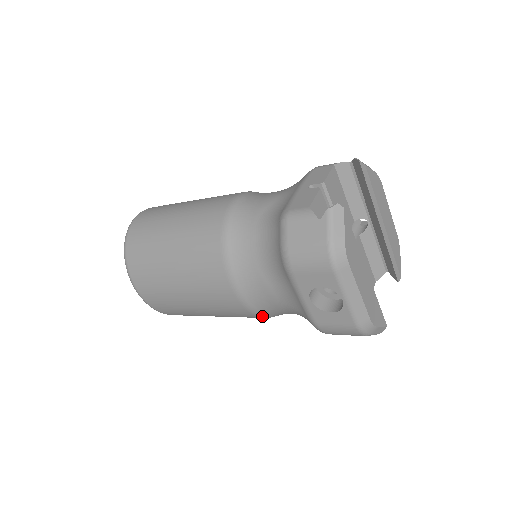
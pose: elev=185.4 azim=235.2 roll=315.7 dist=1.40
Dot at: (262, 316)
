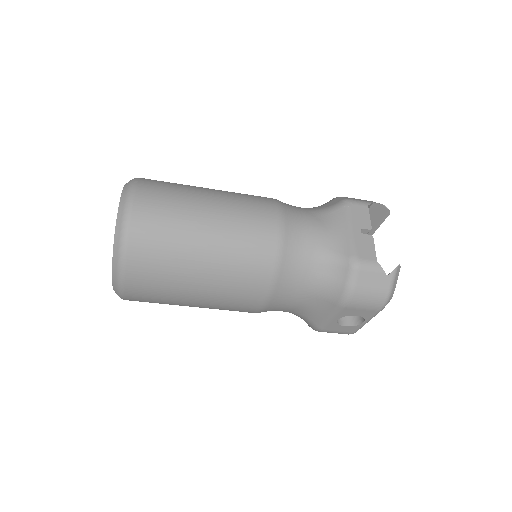
Dot at: occluded
